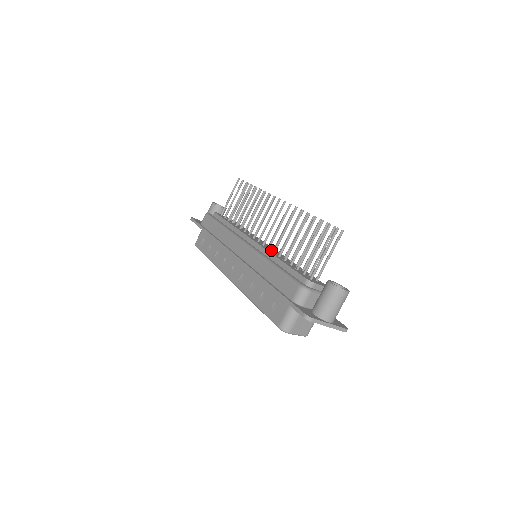
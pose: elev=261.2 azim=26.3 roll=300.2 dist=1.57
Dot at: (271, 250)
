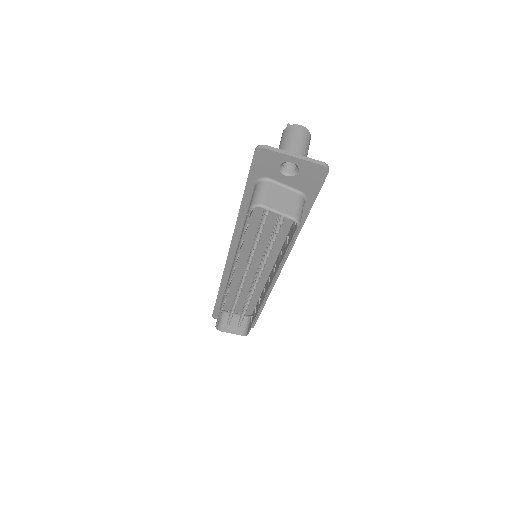
Dot at: occluded
